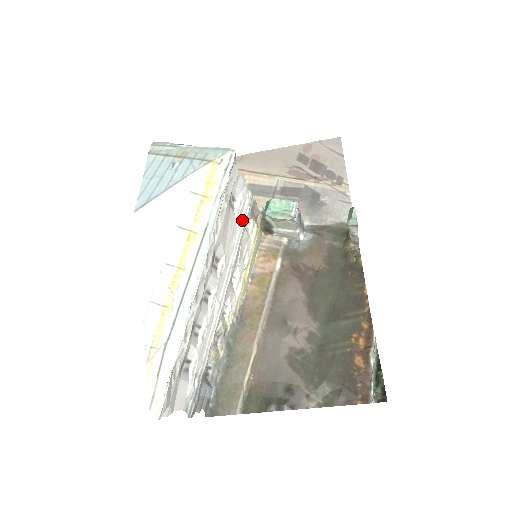
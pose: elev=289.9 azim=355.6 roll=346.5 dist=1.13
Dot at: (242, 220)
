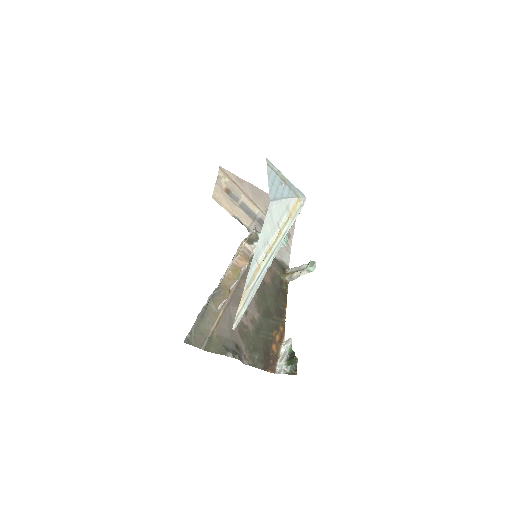
Dot at: occluded
